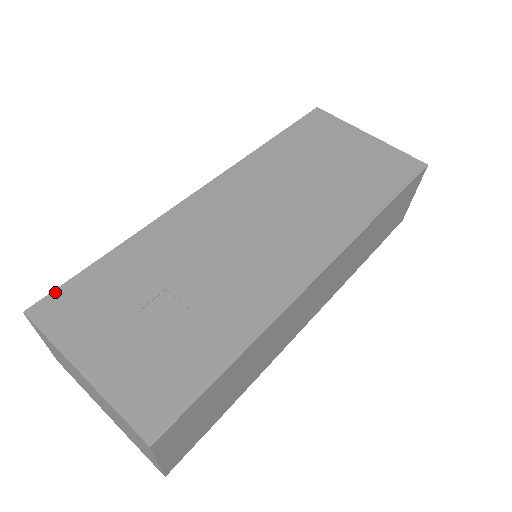
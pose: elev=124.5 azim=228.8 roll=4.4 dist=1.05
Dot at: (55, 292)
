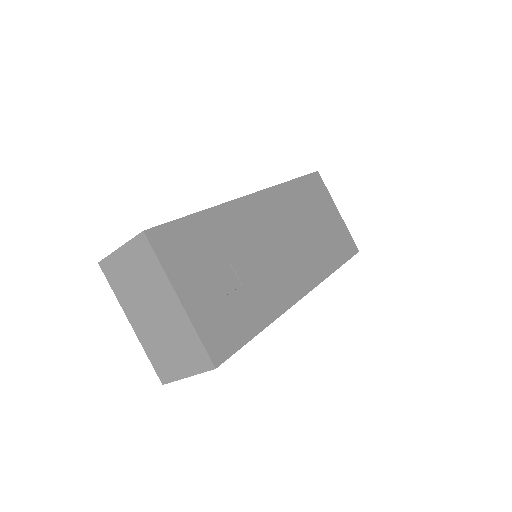
Dot at: (164, 226)
